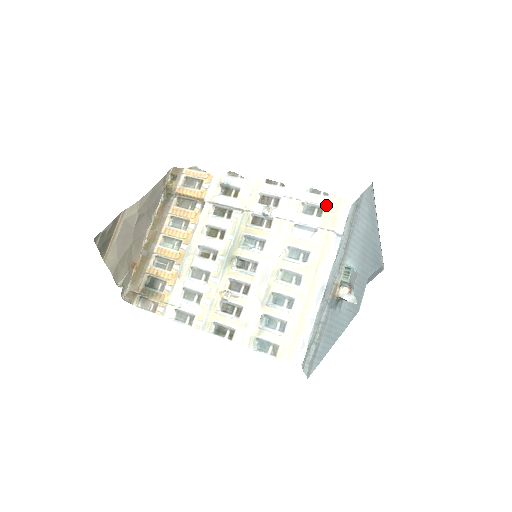
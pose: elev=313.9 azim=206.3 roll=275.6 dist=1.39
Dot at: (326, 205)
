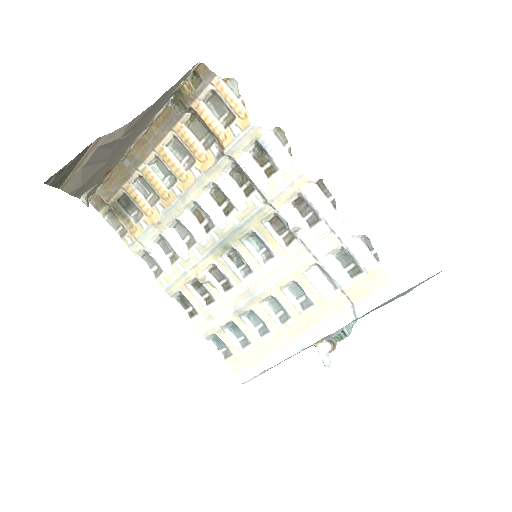
Dot at: (367, 271)
